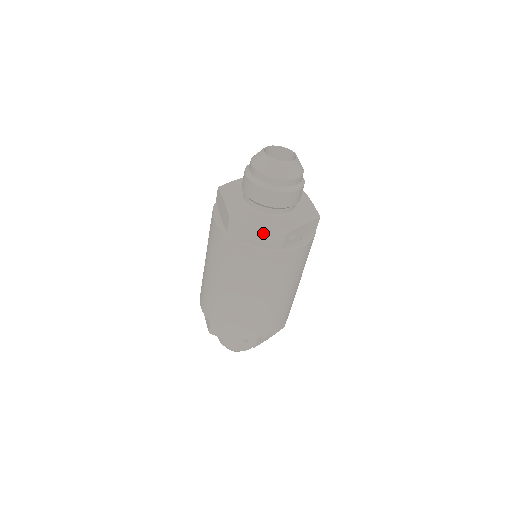
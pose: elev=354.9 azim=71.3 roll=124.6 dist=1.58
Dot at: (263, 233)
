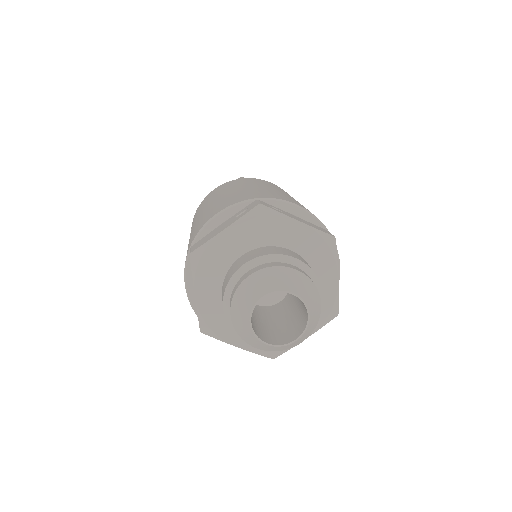
Dot at: occluded
